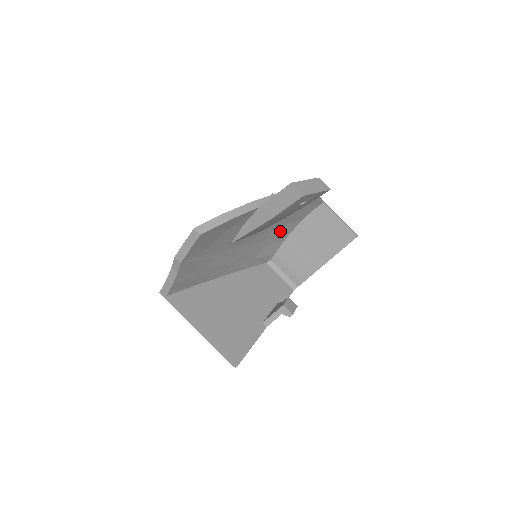
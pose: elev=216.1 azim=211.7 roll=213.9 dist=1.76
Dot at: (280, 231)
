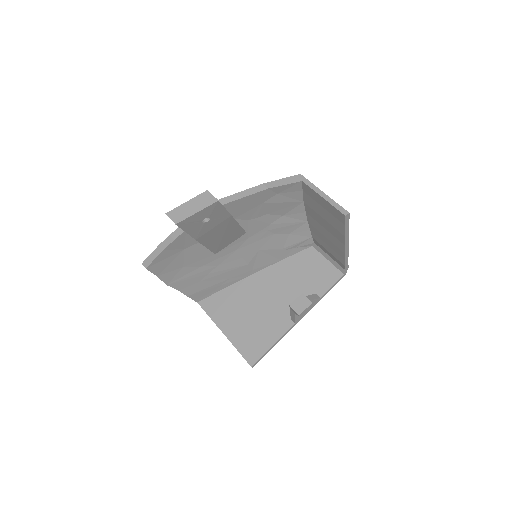
Dot at: (284, 220)
